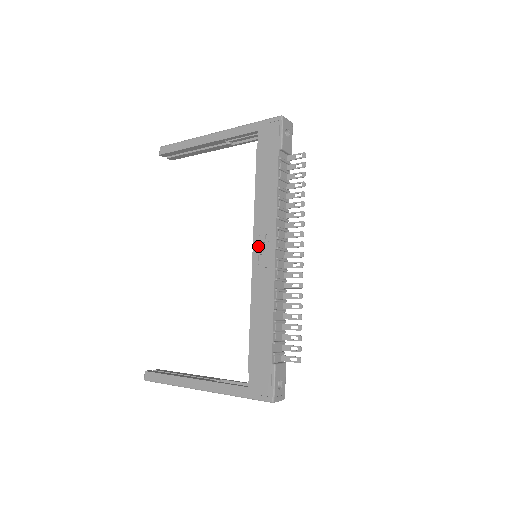
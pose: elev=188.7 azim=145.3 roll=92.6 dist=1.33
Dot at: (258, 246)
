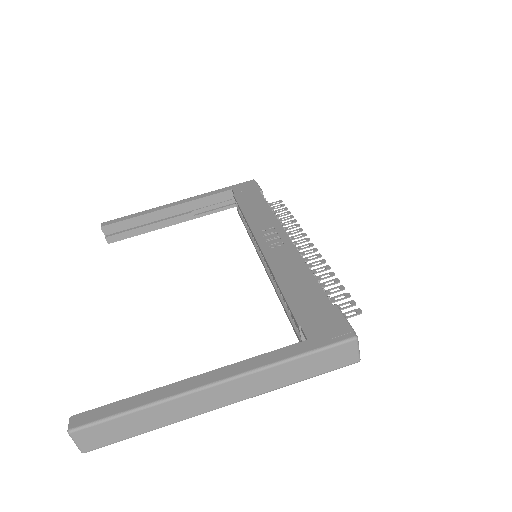
Dot at: (263, 236)
